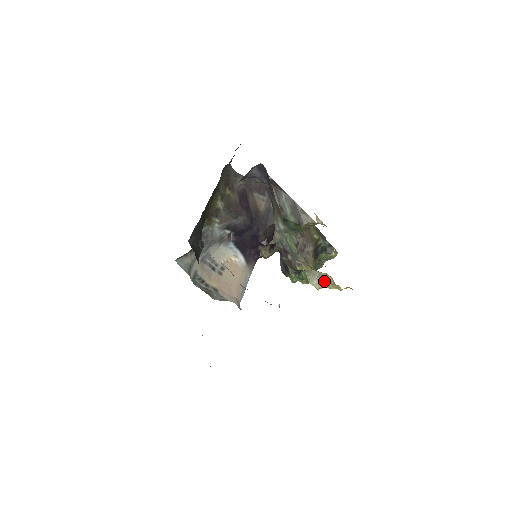
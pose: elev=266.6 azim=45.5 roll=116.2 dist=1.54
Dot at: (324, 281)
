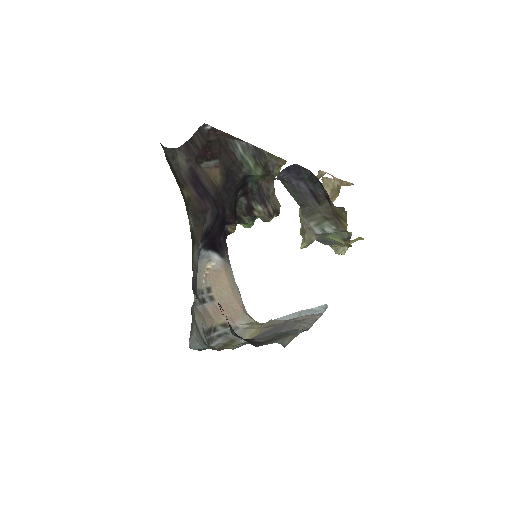
Dot at: (349, 243)
